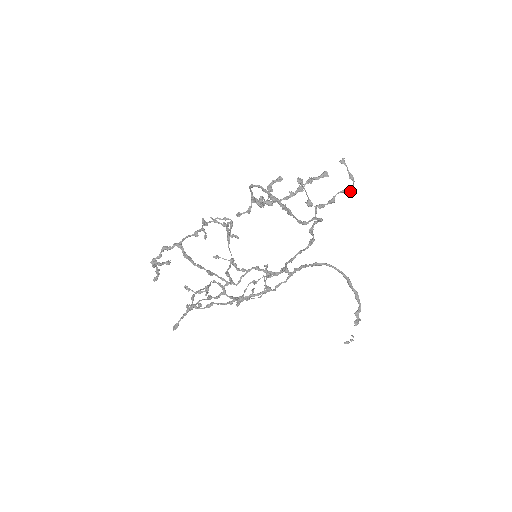
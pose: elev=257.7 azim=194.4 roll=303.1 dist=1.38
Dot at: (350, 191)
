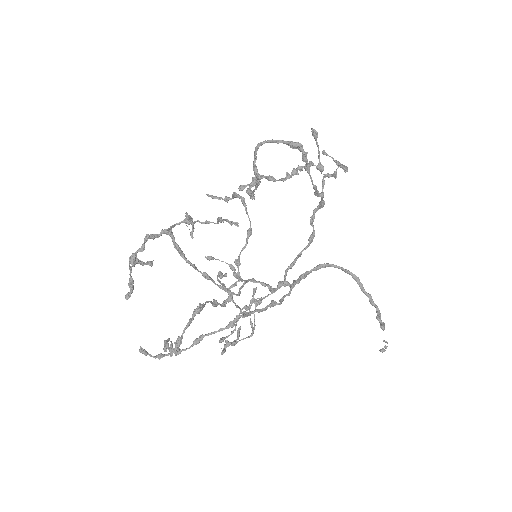
Dot at: (347, 169)
